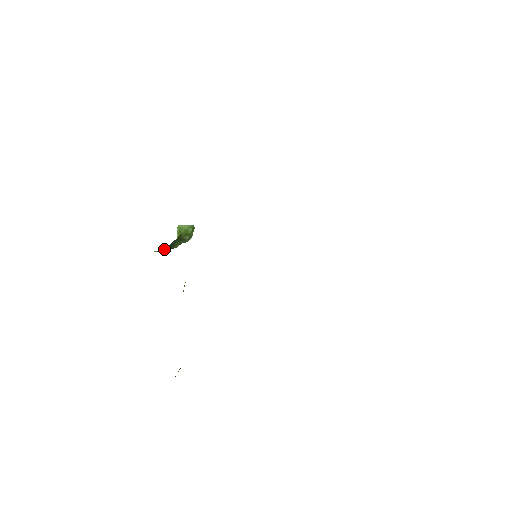
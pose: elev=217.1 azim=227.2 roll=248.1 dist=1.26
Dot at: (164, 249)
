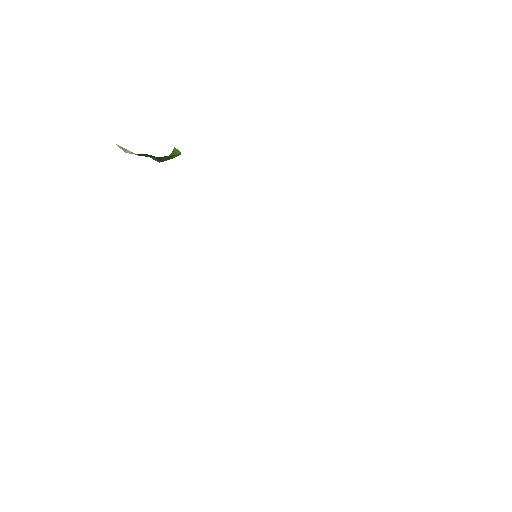
Dot at: occluded
